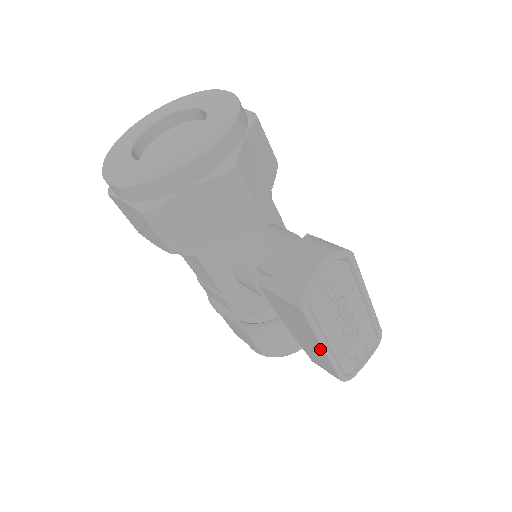
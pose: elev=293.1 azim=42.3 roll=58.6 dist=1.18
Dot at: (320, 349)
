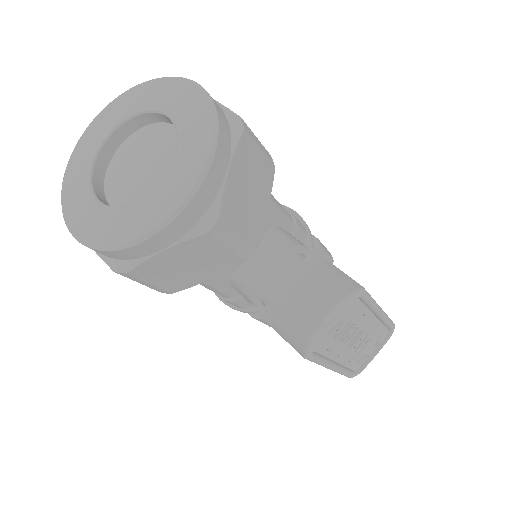
Dot at: occluded
